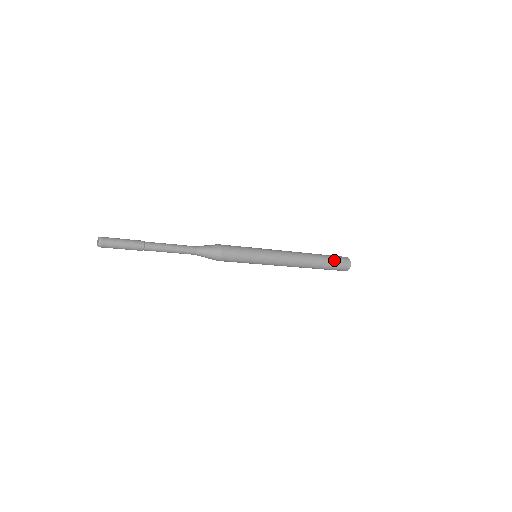
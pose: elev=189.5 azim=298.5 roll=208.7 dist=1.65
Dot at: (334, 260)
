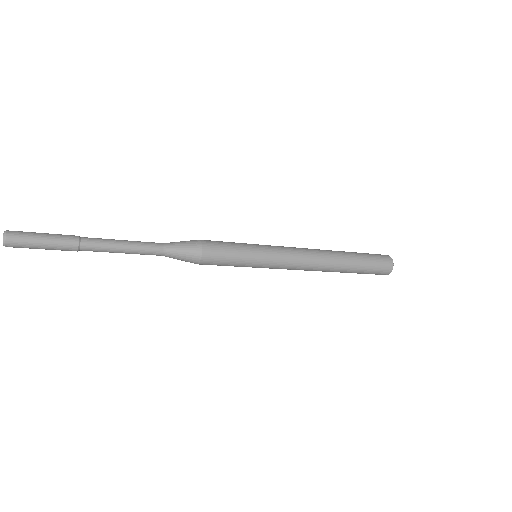
Dot at: (368, 270)
